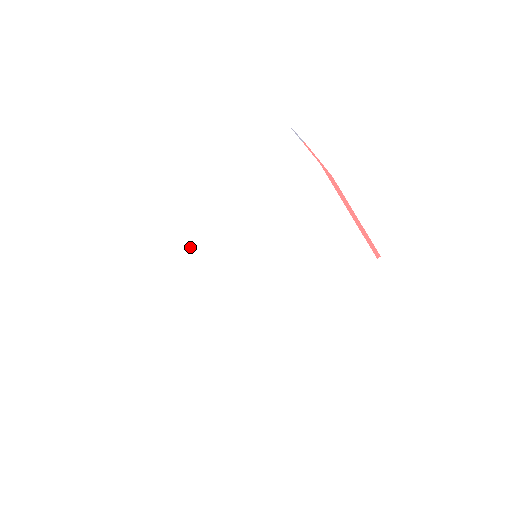
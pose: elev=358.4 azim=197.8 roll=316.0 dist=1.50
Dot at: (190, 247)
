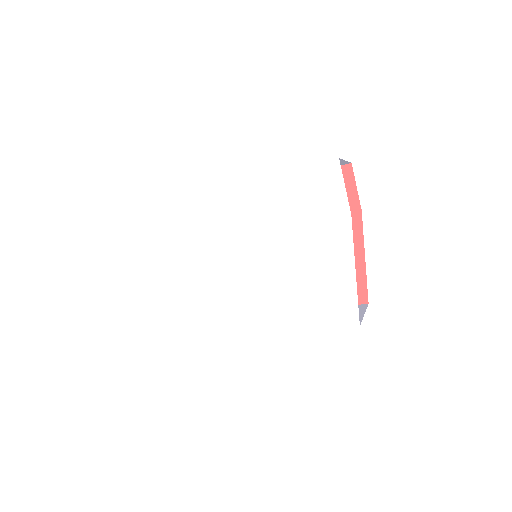
Dot at: (197, 228)
